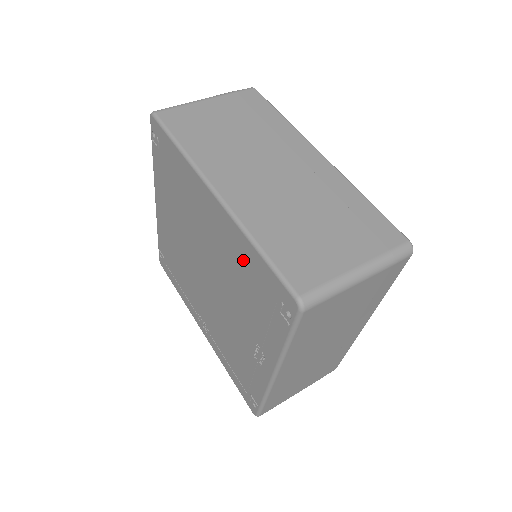
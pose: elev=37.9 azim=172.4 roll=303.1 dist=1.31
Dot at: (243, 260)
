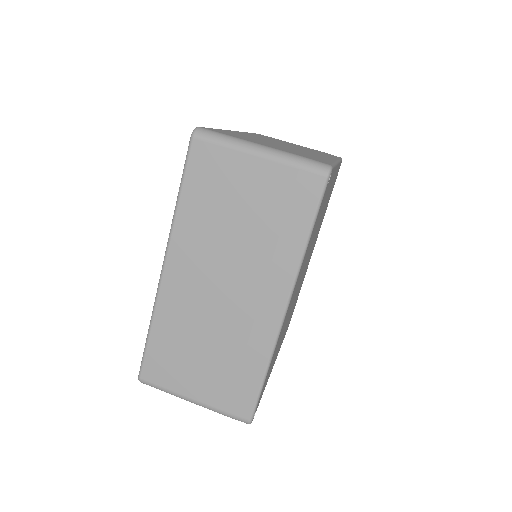
Dot at: occluded
